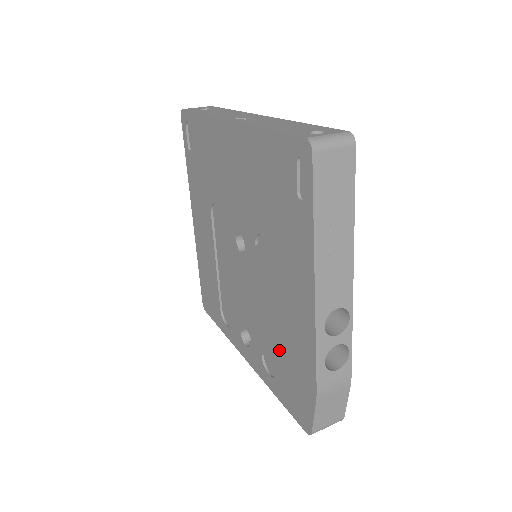
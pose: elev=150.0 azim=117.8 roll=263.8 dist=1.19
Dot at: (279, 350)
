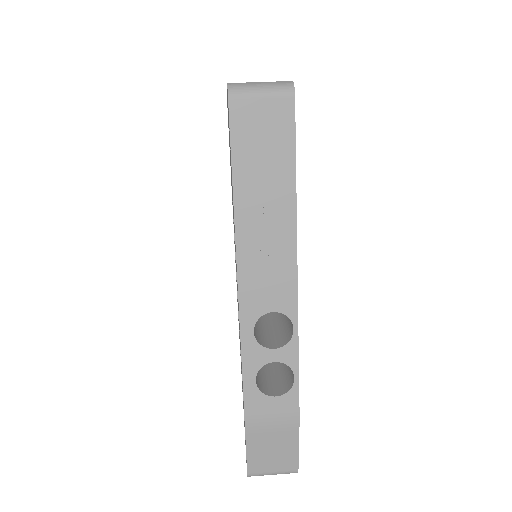
Dot at: occluded
